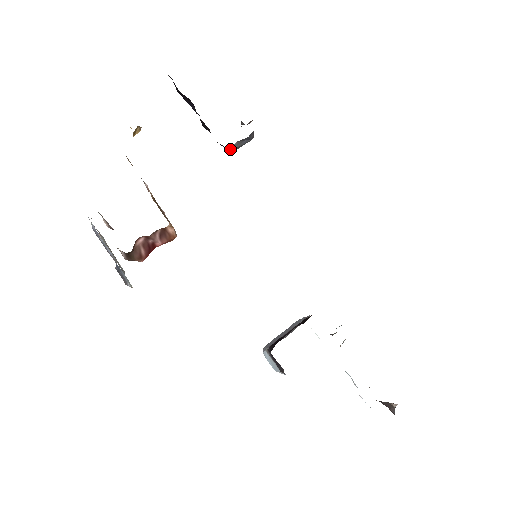
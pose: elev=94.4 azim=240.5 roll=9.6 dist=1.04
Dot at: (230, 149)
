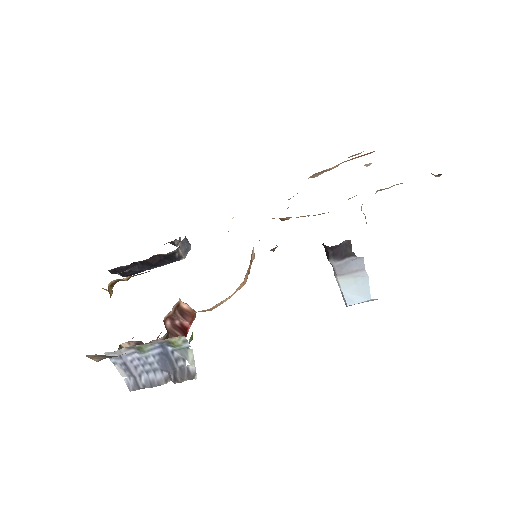
Dot at: (181, 252)
